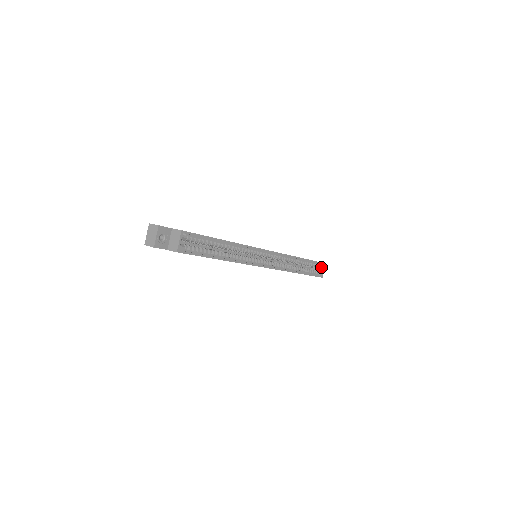
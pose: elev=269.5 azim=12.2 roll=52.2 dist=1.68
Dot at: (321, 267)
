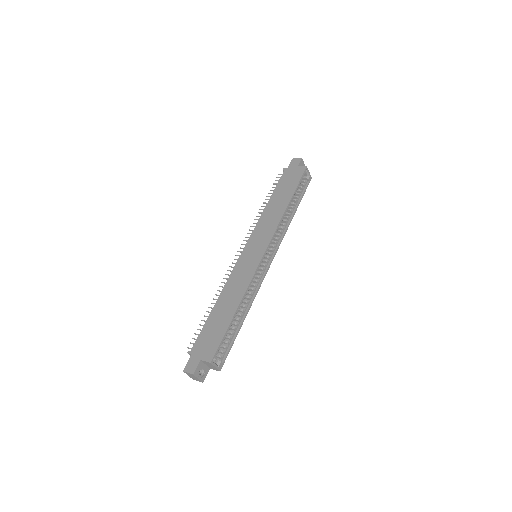
Dot at: (305, 174)
